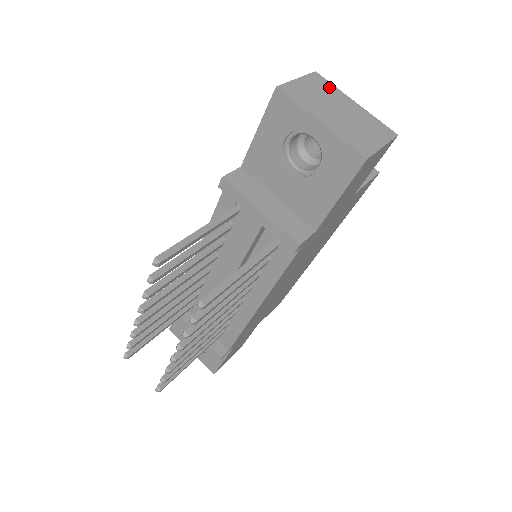
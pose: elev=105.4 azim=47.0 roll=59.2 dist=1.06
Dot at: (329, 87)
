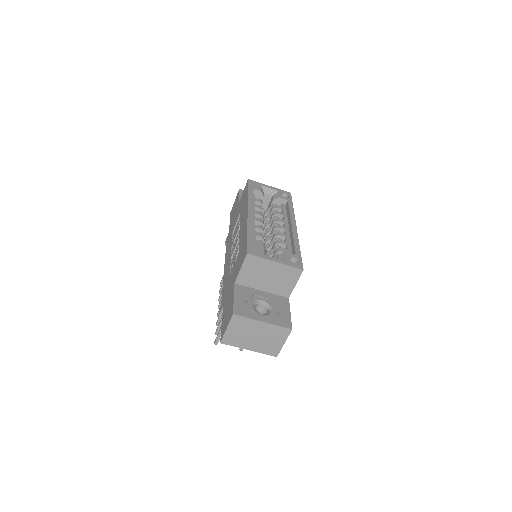
Dot at: (245, 322)
